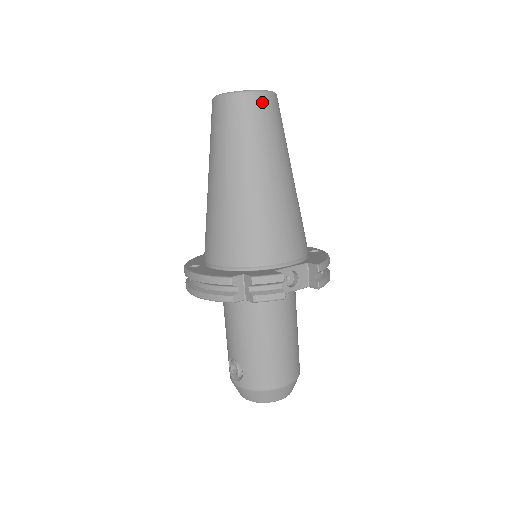
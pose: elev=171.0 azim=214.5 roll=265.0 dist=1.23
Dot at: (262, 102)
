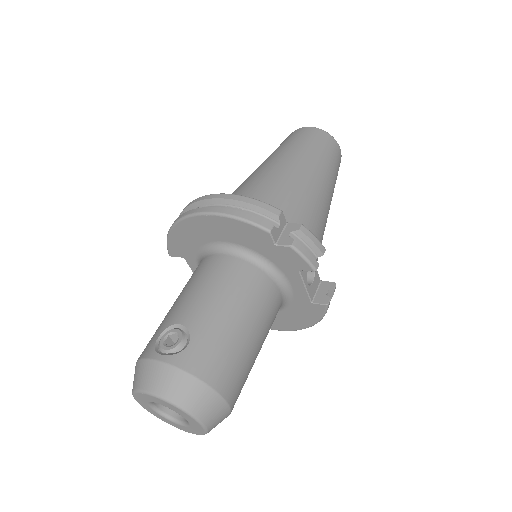
Dot at: (339, 153)
